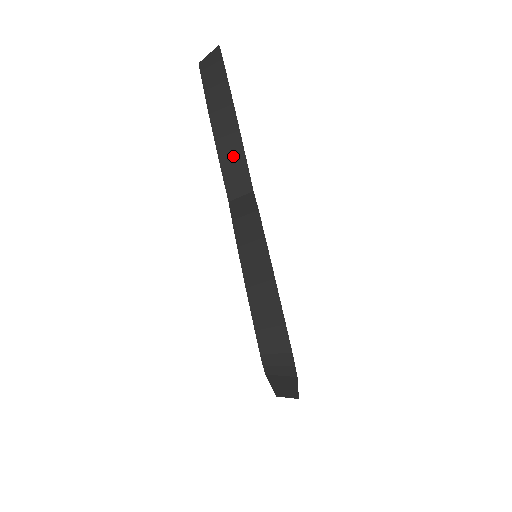
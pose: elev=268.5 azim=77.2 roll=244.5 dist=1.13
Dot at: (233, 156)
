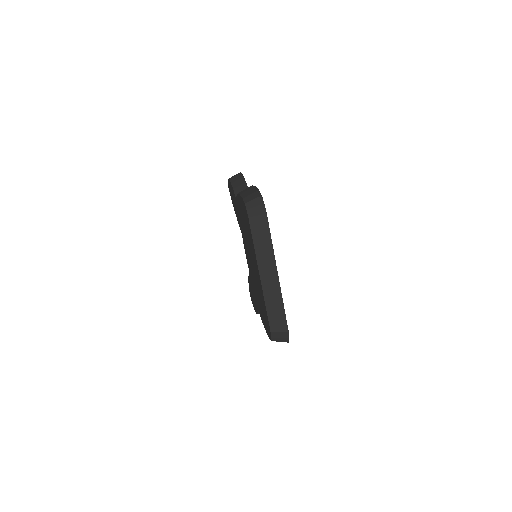
Dot at: (240, 184)
